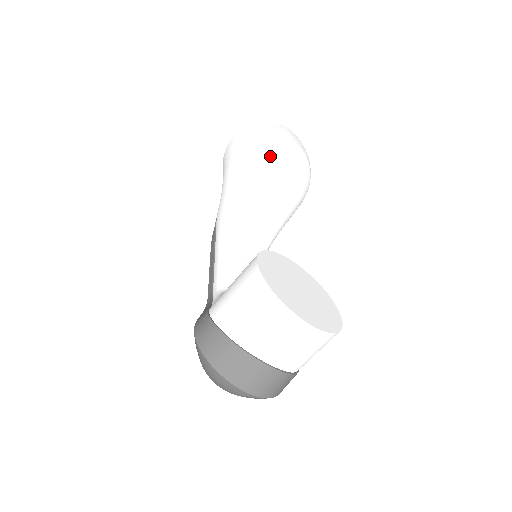
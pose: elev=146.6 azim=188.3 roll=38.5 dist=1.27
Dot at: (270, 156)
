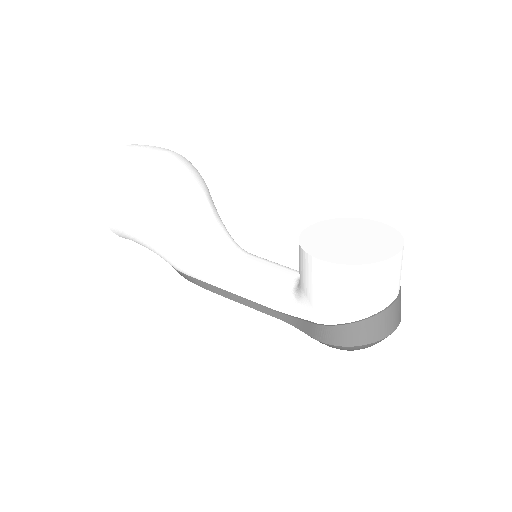
Dot at: (165, 186)
